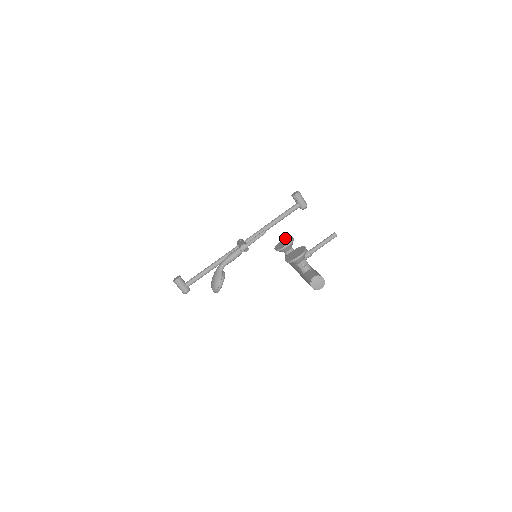
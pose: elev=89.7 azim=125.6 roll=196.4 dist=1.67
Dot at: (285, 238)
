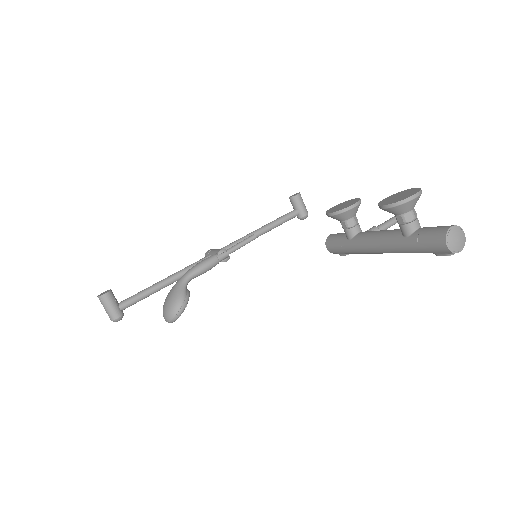
Dot at: occluded
